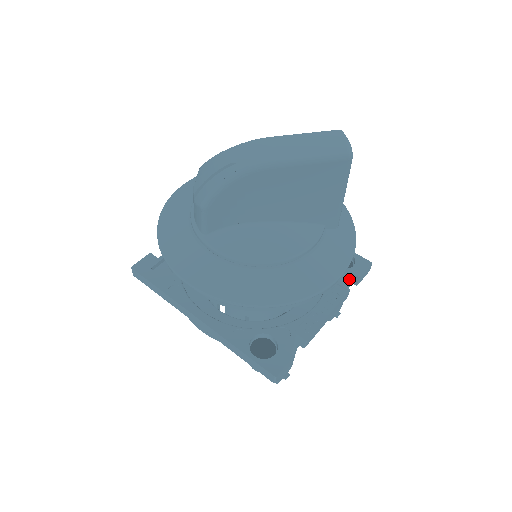
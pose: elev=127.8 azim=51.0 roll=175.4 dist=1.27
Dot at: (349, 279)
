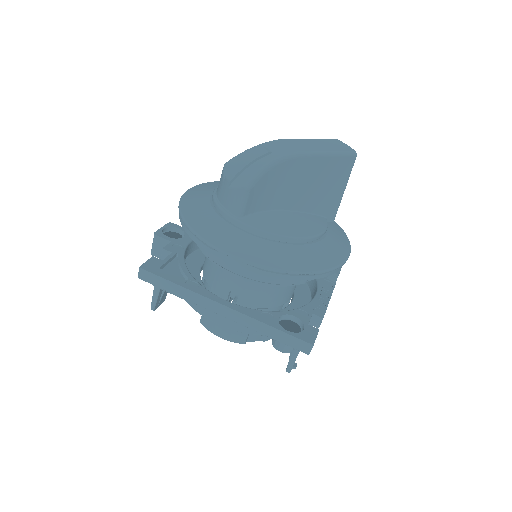
Dot at: occluded
